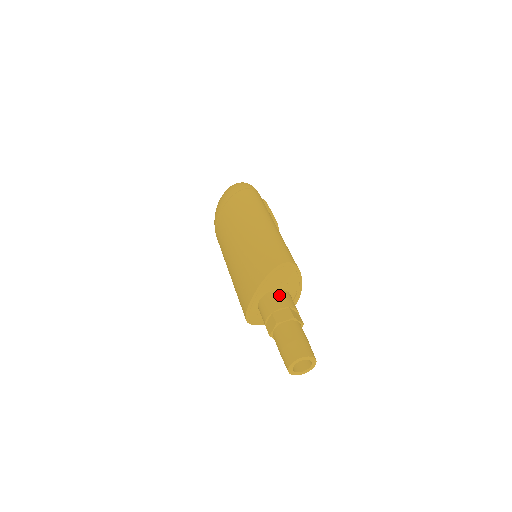
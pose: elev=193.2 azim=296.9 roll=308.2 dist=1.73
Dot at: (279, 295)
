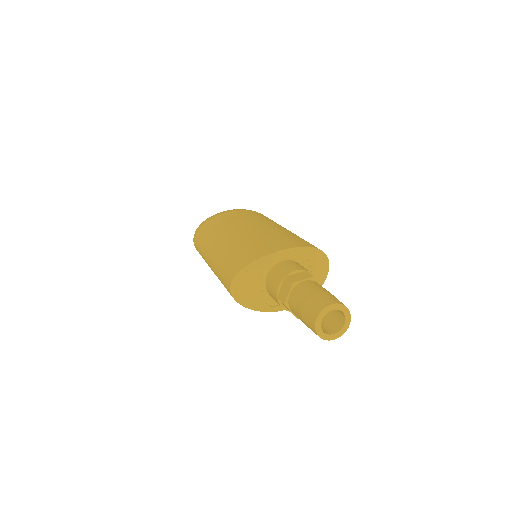
Dot at: occluded
